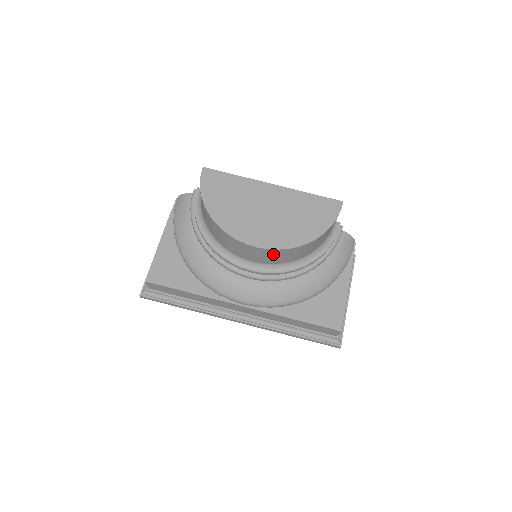
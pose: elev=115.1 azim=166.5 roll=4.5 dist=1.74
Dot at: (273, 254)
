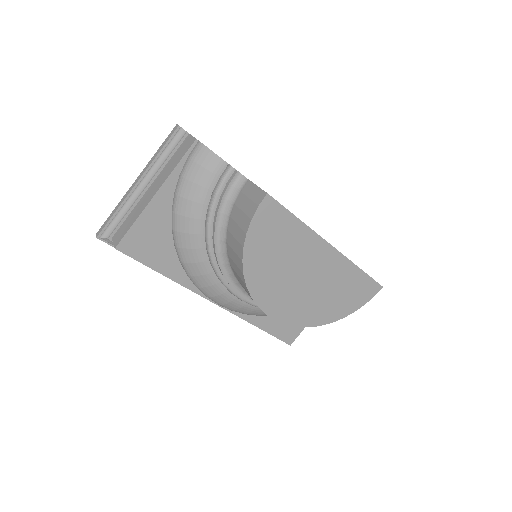
Dot at: occluded
